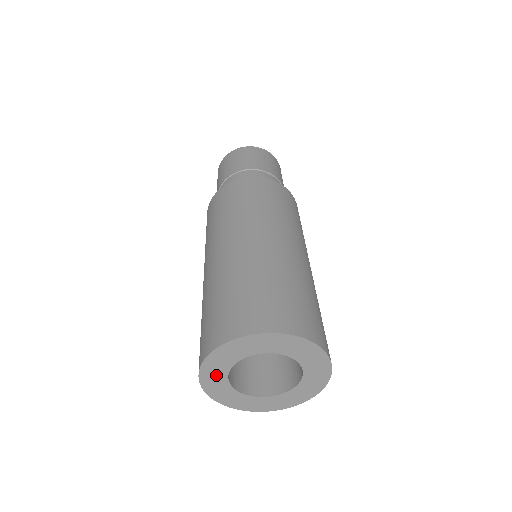
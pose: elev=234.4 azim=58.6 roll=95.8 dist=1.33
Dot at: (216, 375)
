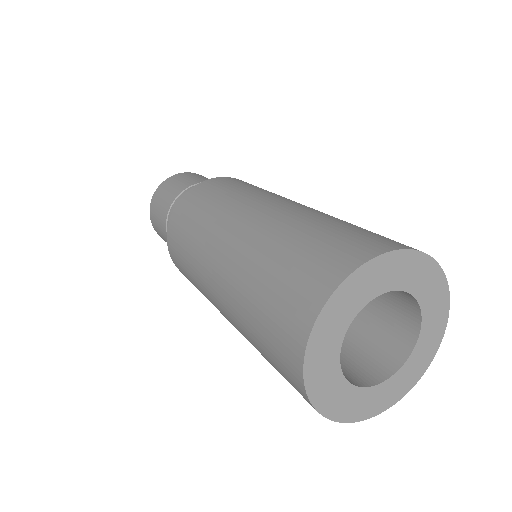
Dot at: (328, 381)
